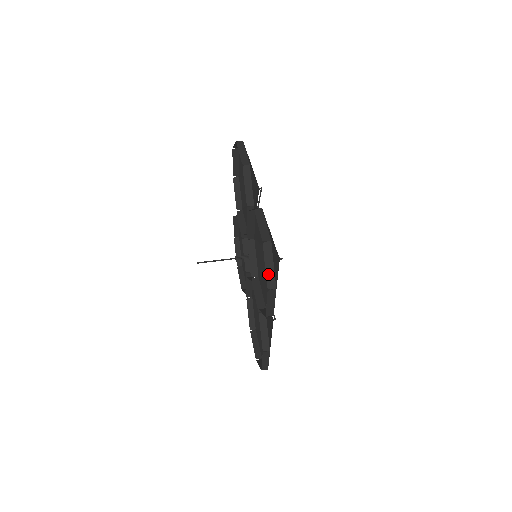
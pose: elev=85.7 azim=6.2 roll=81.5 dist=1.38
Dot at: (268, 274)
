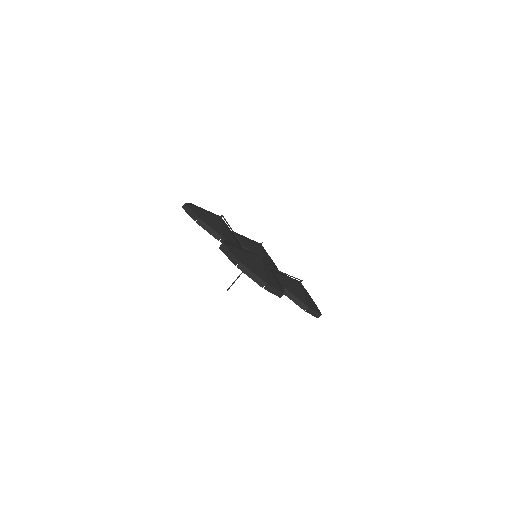
Dot at: (255, 280)
